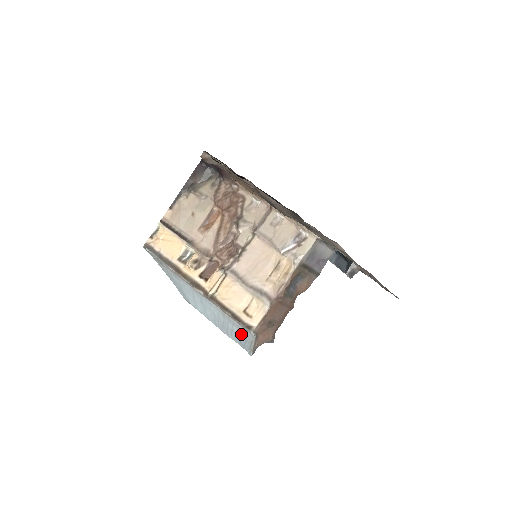
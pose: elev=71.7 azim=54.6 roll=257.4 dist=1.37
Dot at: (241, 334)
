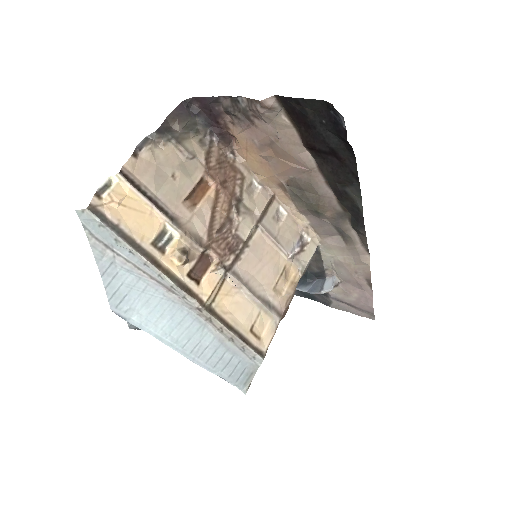
Dot at: (236, 364)
